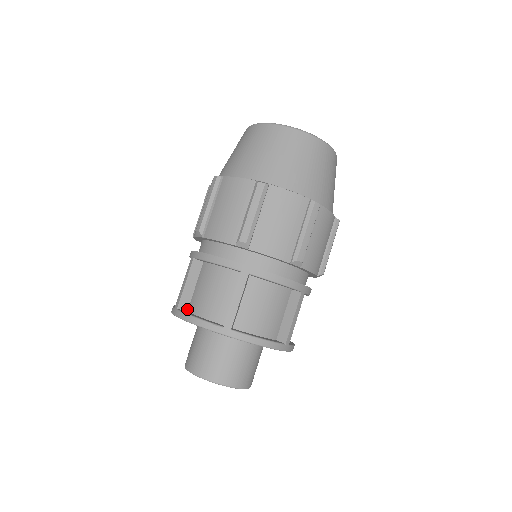
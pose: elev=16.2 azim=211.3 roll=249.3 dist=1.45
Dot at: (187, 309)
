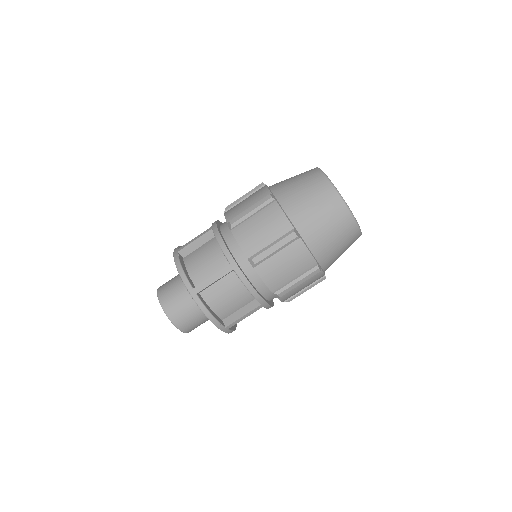
Dot at: (200, 292)
